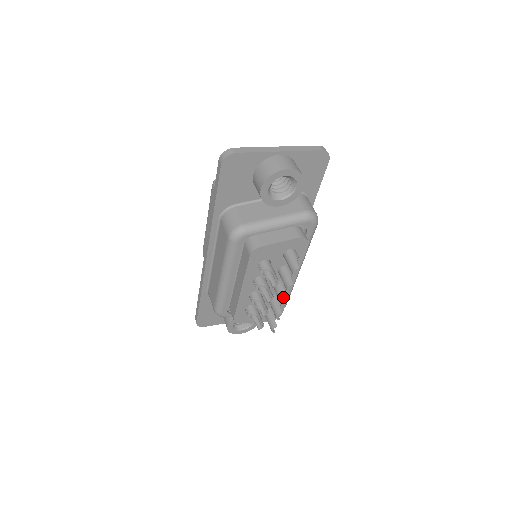
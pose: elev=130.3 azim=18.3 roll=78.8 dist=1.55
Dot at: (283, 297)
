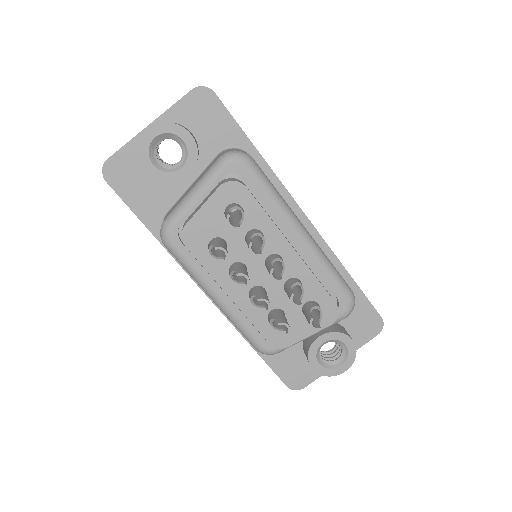
Dot at: (269, 270)
